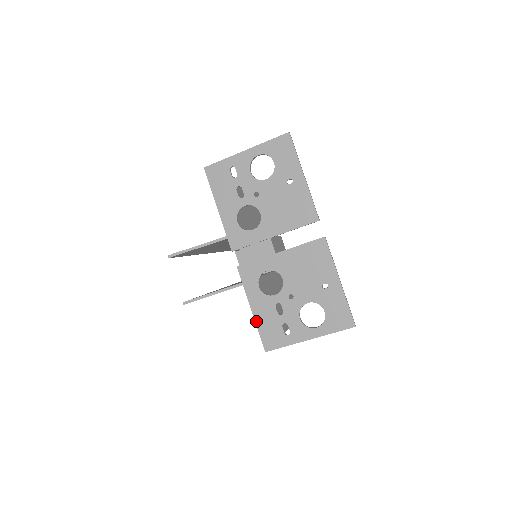
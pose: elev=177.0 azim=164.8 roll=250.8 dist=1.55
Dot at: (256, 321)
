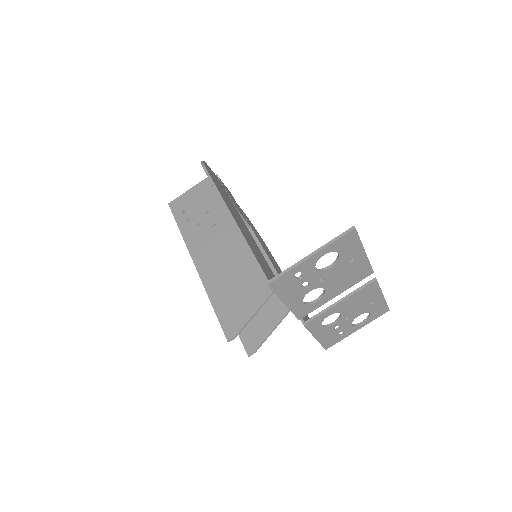
Dot at: (319, 342)
